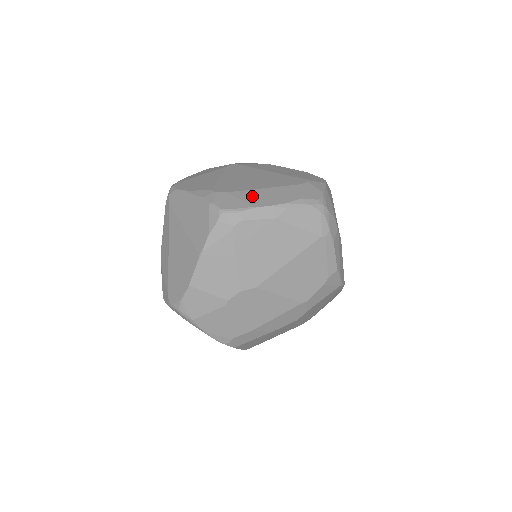
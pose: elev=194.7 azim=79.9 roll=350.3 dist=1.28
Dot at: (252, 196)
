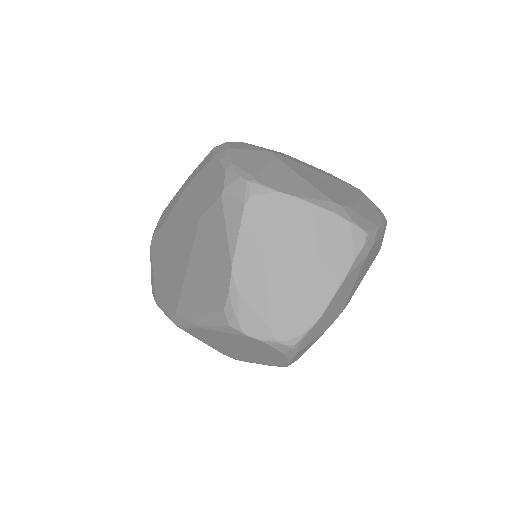
Dot at: (364, 212)
